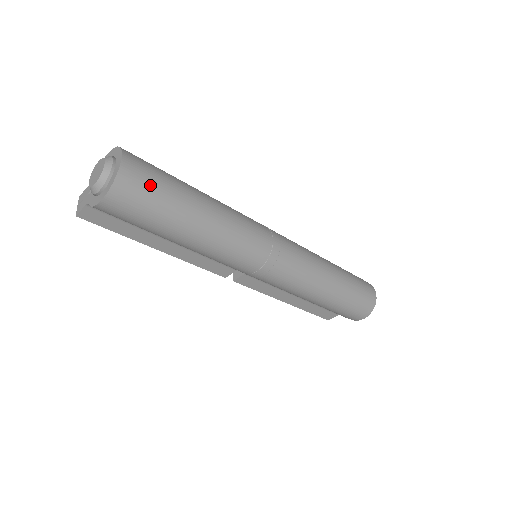
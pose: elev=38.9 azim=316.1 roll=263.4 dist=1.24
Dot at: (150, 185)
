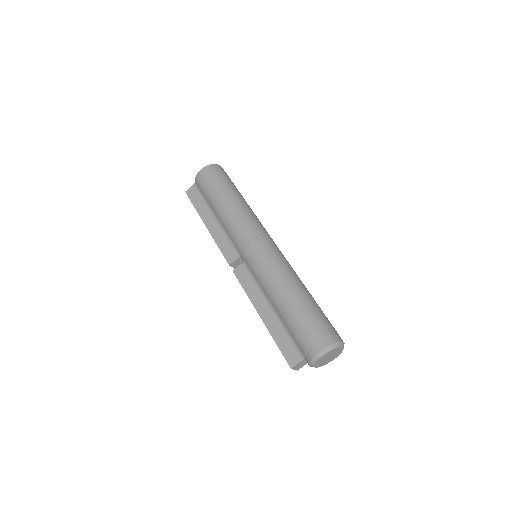
Dot at: (225, 175)
